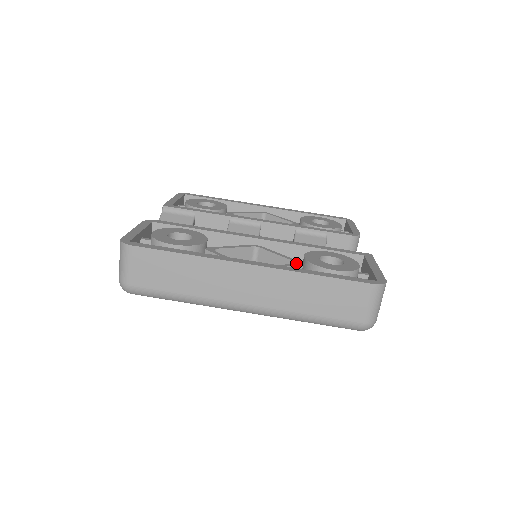
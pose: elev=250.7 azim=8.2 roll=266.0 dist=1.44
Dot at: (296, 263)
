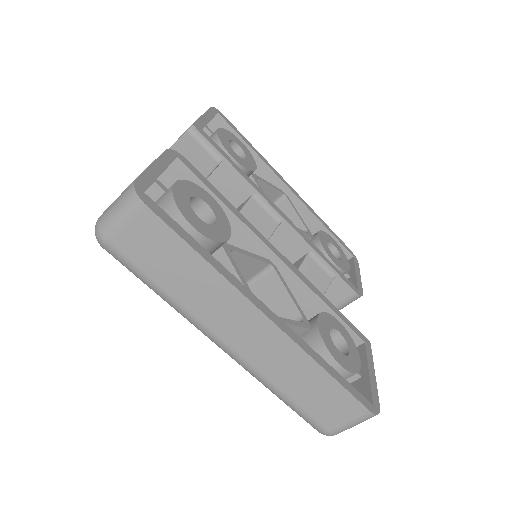
Dot at: (304, 322)
